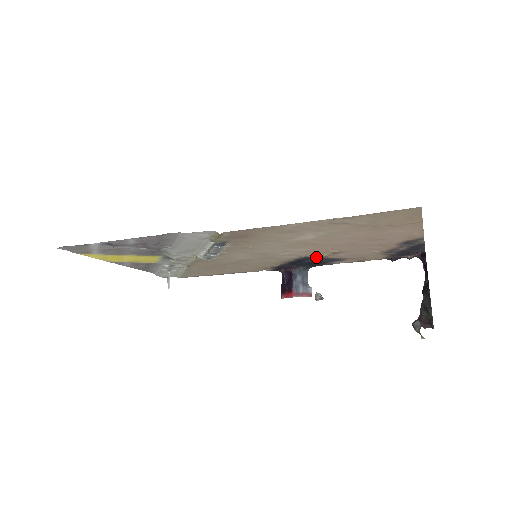
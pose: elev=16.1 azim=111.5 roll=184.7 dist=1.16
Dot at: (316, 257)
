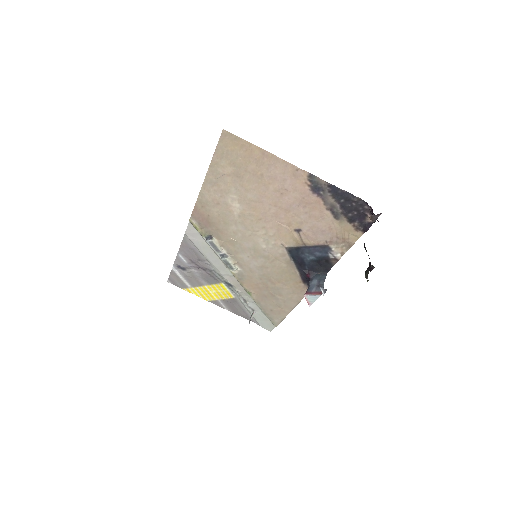
Dot at: (299, 246)
